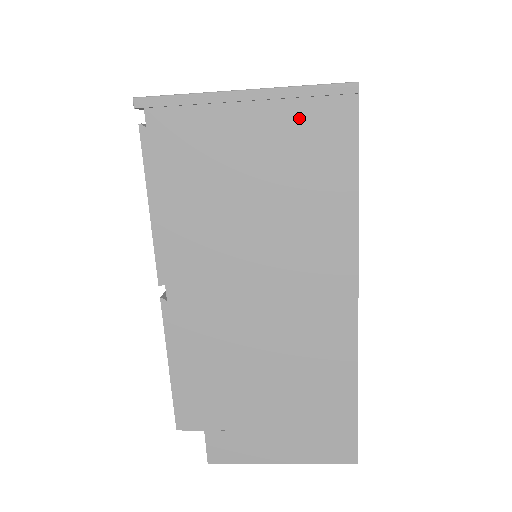
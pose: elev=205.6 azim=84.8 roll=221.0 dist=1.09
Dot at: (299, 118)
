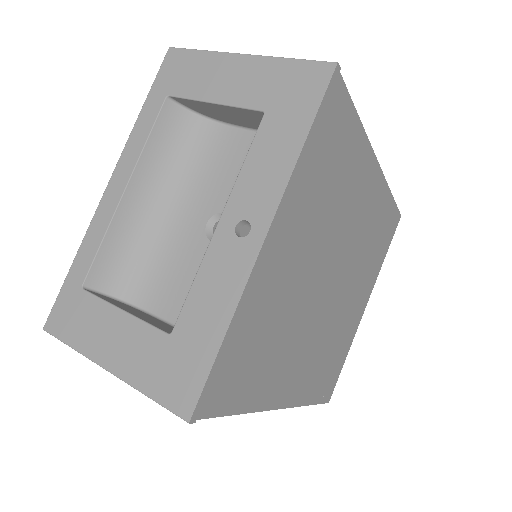
Dot at: occluded
